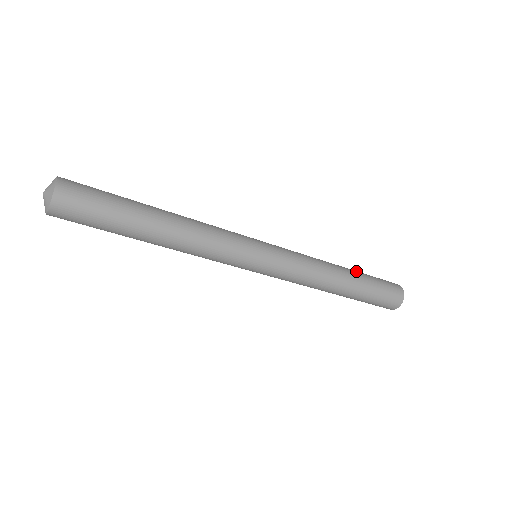
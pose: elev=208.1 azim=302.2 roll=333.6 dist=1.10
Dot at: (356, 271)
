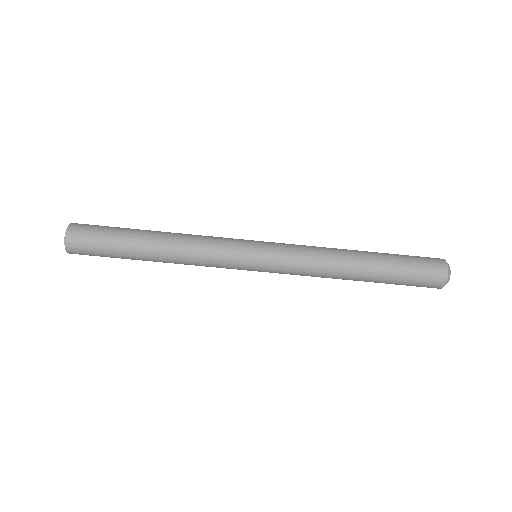
Dot at: occluded
